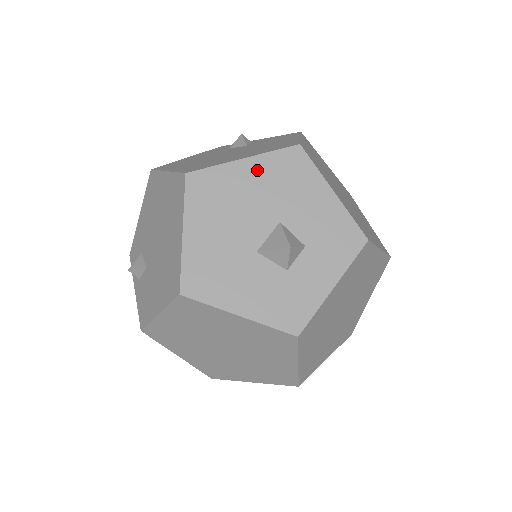
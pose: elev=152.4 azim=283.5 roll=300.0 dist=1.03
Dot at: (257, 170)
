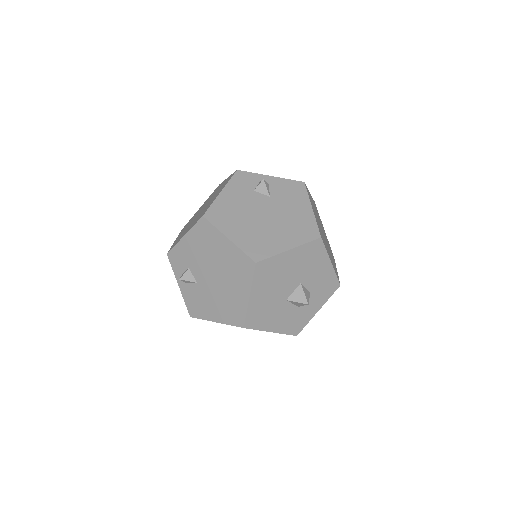
Dot at: (295, 256)
